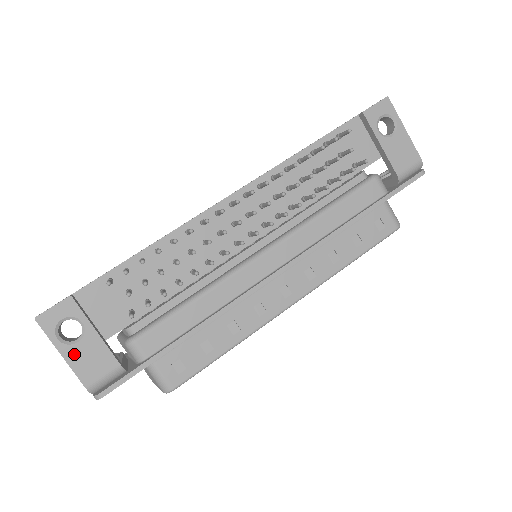
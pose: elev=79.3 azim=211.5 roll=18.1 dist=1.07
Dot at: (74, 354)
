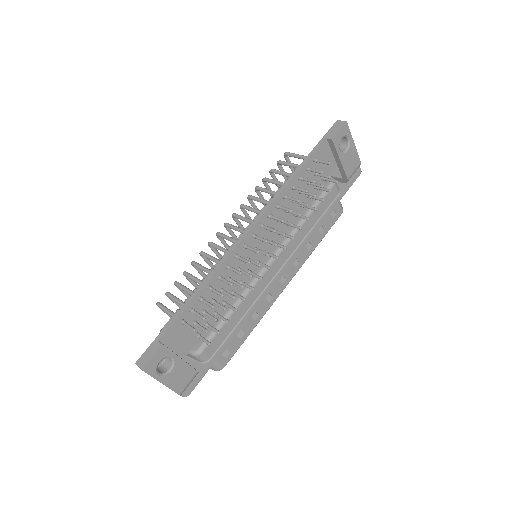
Dot at: (170, 379)
